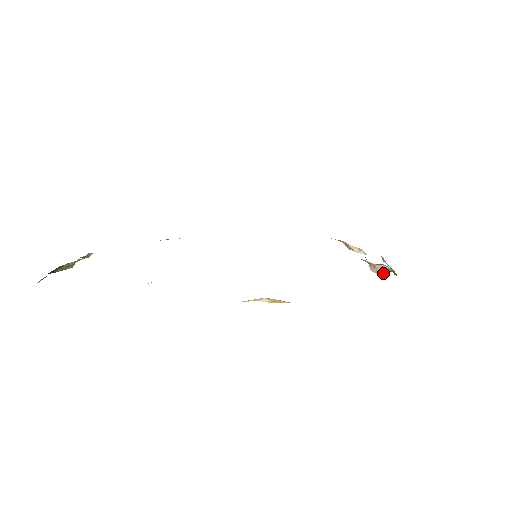
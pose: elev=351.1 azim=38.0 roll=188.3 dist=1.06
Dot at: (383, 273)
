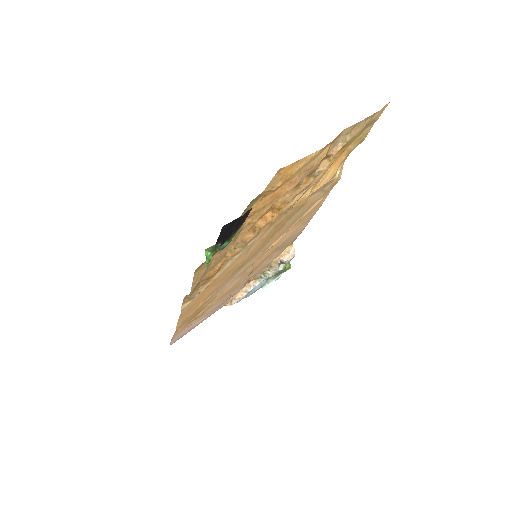
Dot at: (294, 251)
